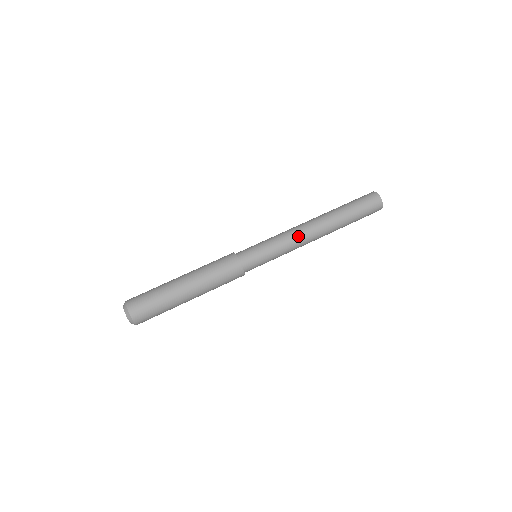
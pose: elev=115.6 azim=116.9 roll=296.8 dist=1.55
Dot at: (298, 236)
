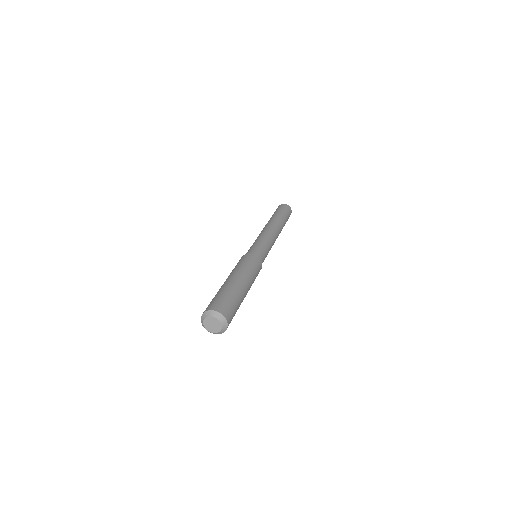
Dot at: (265, 232)
